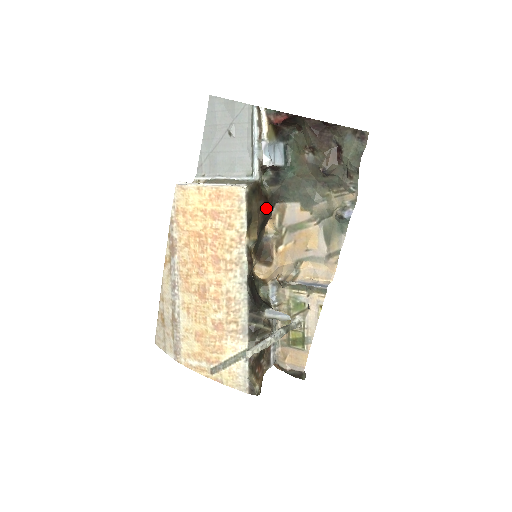
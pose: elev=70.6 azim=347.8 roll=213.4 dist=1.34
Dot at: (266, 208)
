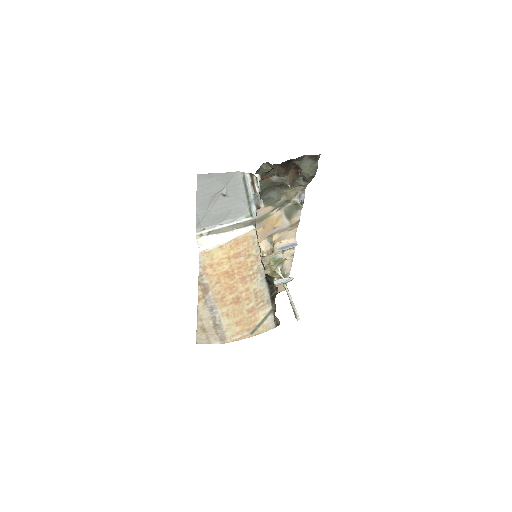
Dot at: occluded
